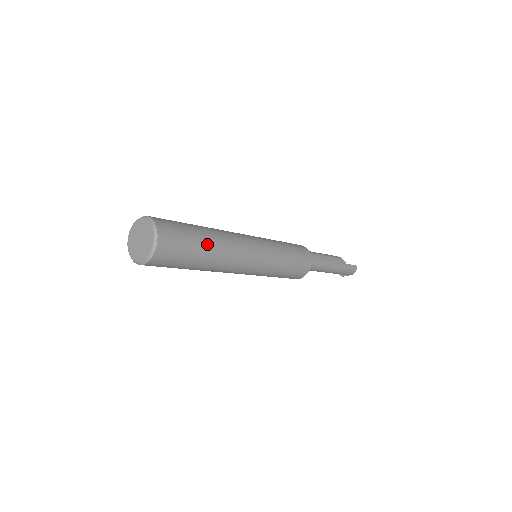
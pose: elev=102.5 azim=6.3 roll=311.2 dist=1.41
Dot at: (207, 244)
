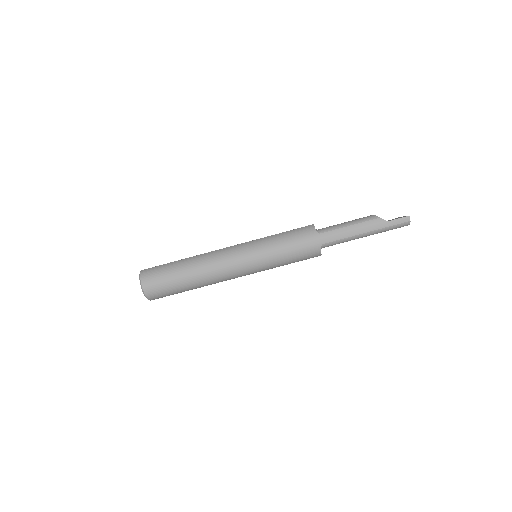
Dot at: (185, 277)
